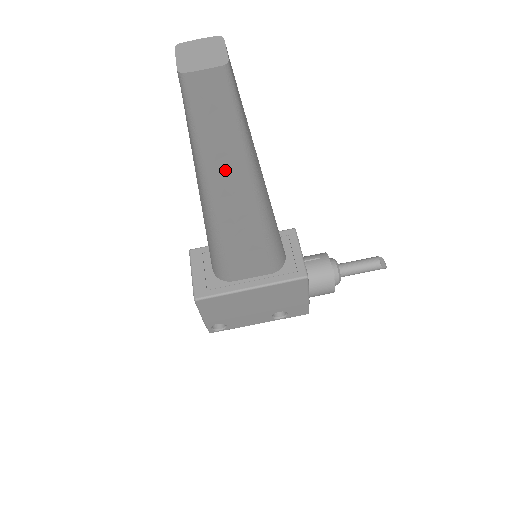
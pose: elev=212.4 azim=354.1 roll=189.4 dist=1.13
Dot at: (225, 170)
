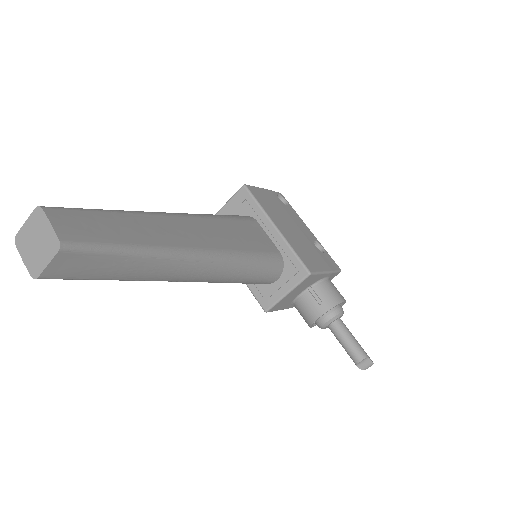
Dot at: occluded
